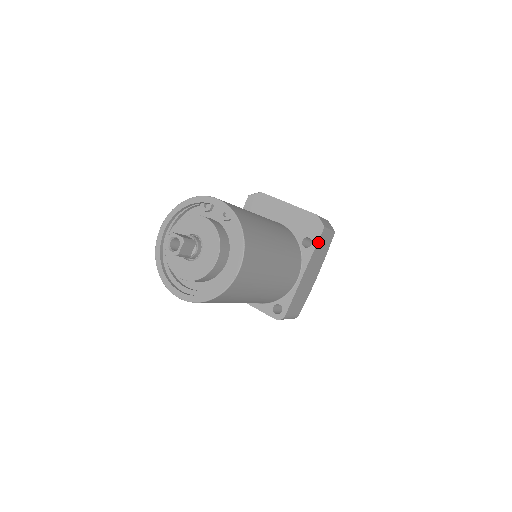
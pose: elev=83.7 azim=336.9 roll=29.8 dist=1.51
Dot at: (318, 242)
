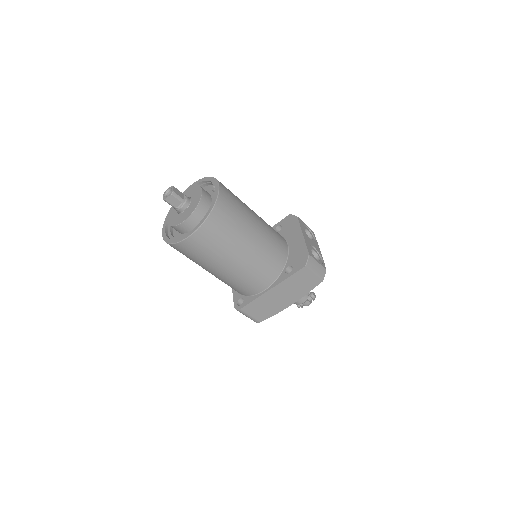
Dot at: (295, 274)
